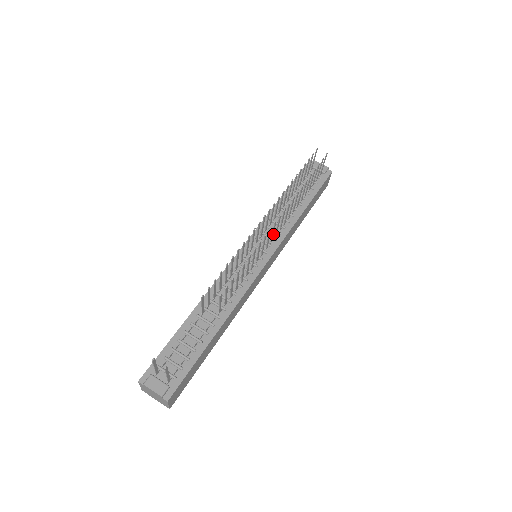
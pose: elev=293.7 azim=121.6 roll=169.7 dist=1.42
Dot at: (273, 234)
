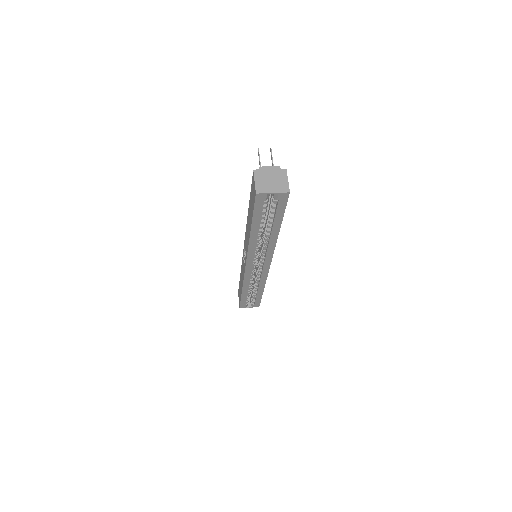
Dot at: occluded
